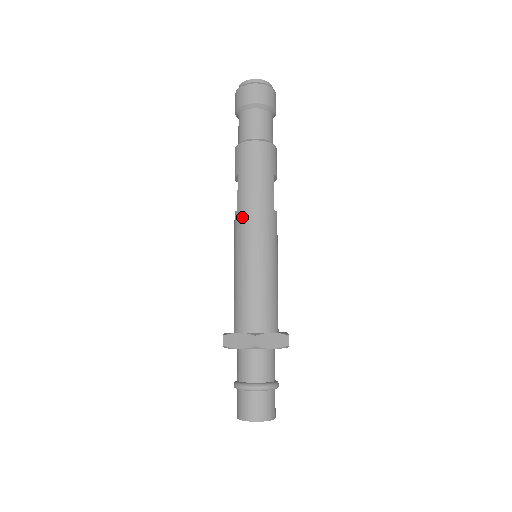
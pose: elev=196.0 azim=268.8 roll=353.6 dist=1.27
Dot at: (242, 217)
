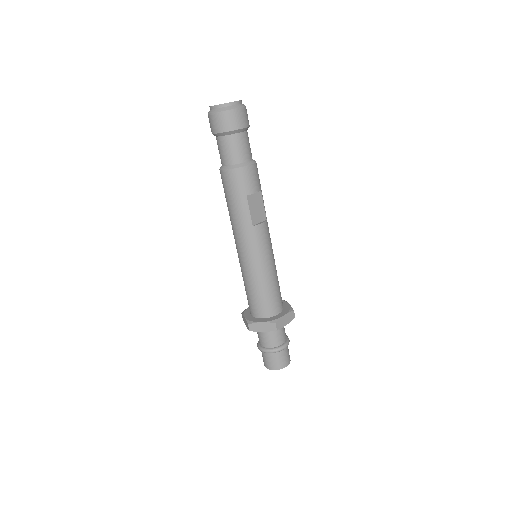
Dot at: (233, 233)
